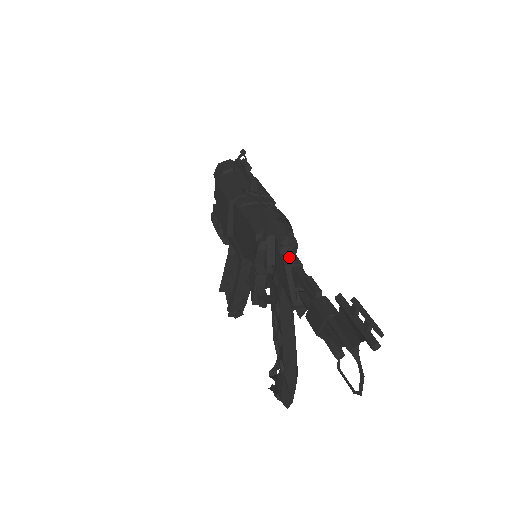
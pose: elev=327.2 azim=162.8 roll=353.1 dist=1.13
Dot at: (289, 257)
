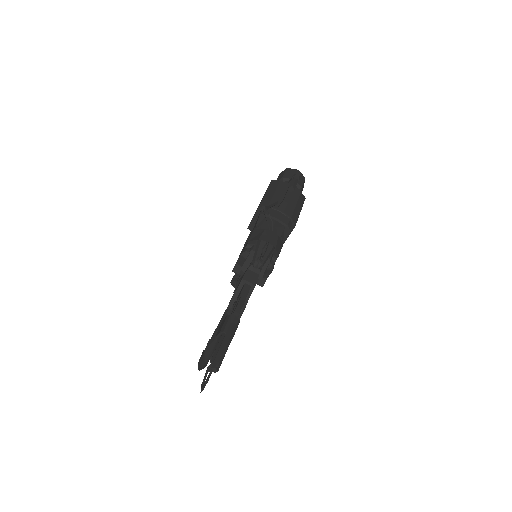
Dot at: (251, 275)
